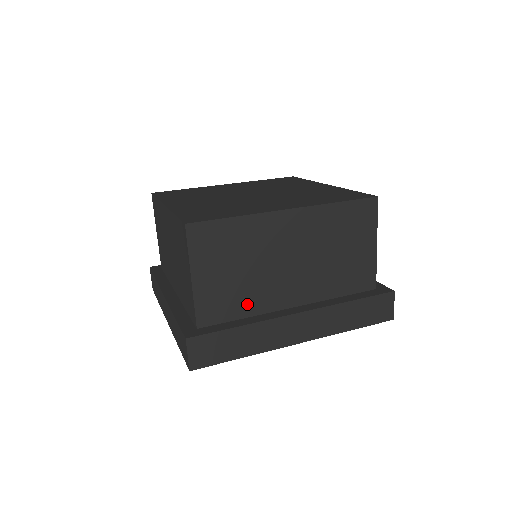
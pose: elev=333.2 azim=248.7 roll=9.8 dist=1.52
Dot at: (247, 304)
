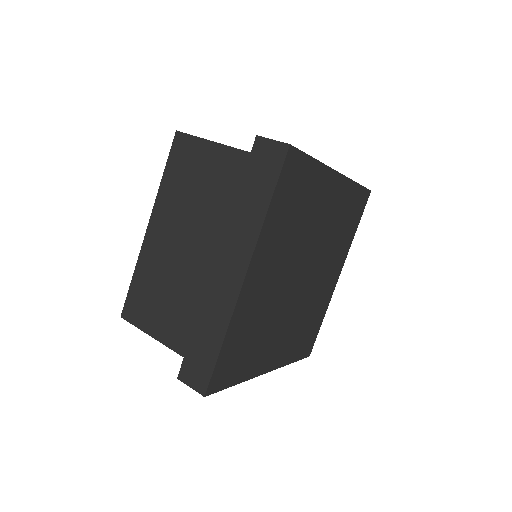
Dot at: occluded
